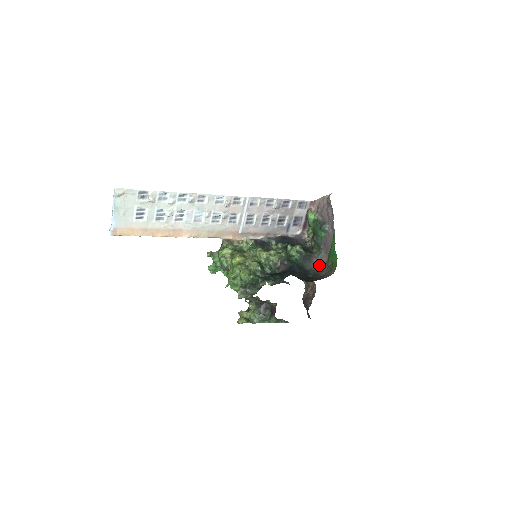
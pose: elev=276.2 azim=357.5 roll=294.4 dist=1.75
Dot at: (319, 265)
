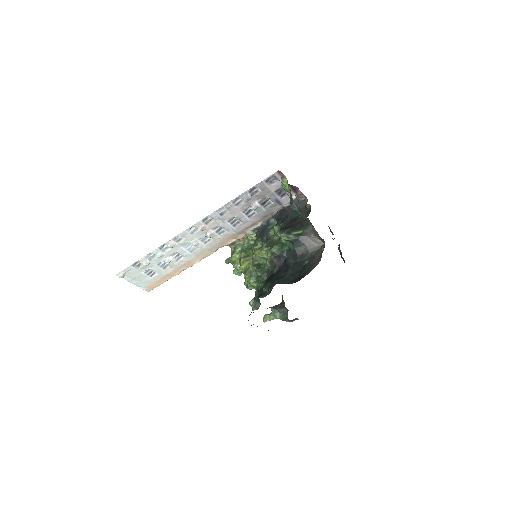
Dot at: (317, 239)
